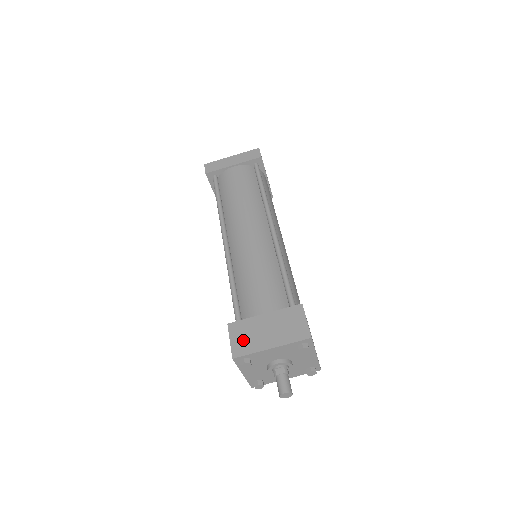
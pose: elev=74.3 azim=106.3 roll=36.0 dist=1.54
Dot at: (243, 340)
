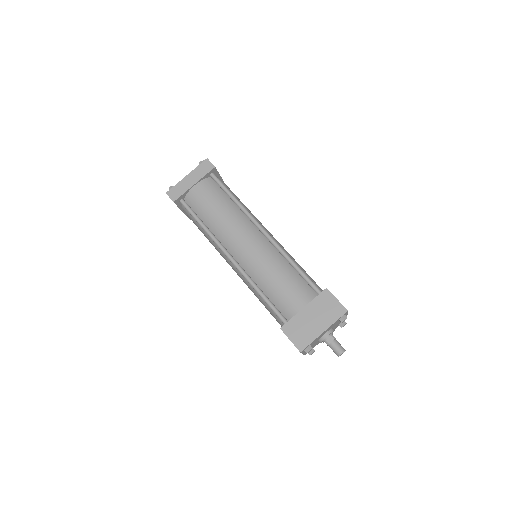
Dot at: (300, 335)
